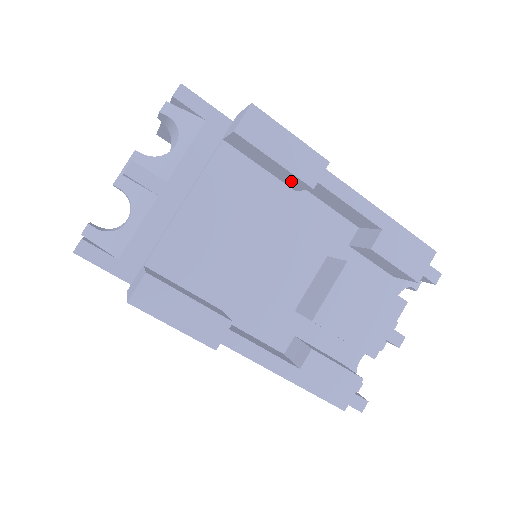
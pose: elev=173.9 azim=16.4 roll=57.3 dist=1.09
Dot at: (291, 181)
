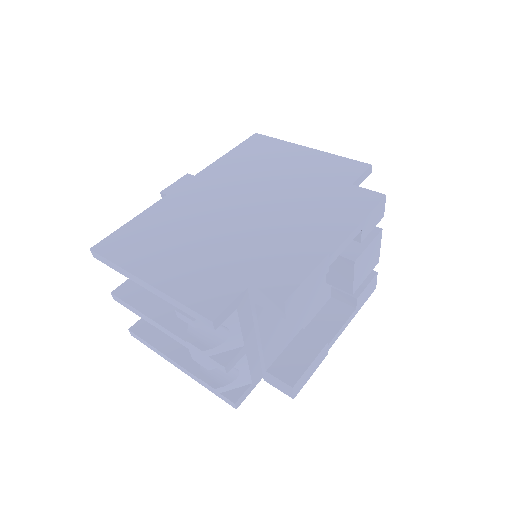
Dot at: occluded
